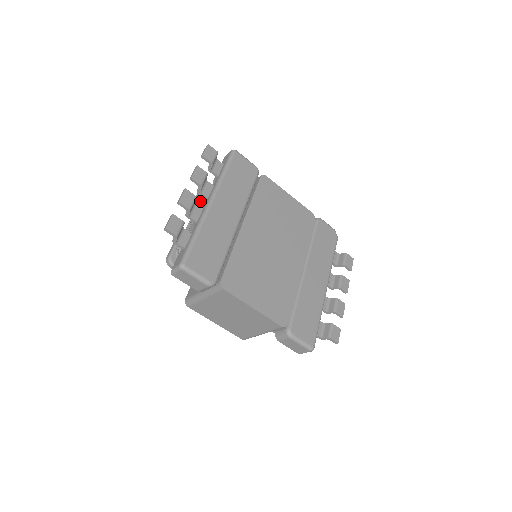
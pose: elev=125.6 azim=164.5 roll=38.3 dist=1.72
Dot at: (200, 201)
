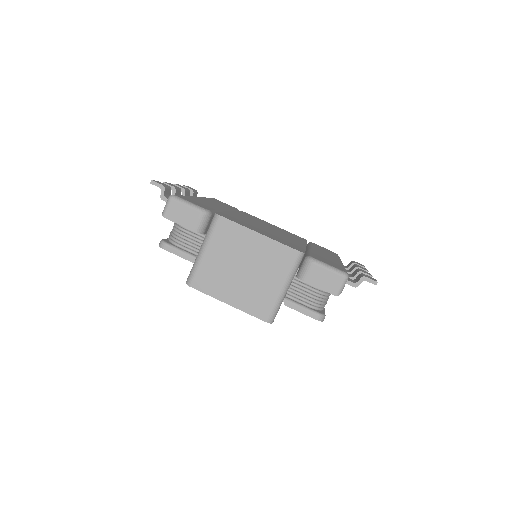
Dot at: occluded
